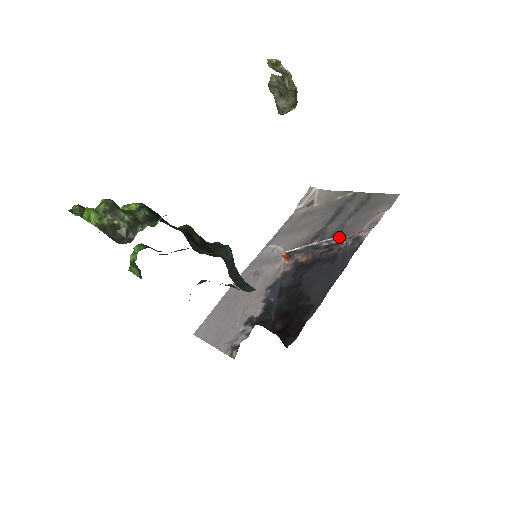
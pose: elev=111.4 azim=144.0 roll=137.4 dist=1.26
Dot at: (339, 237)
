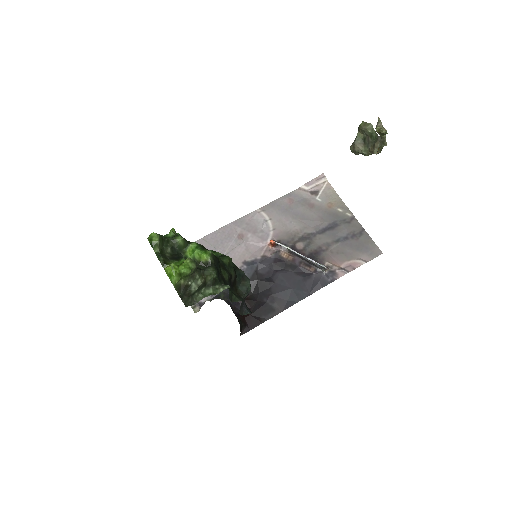
Dot at: (322, 266)
